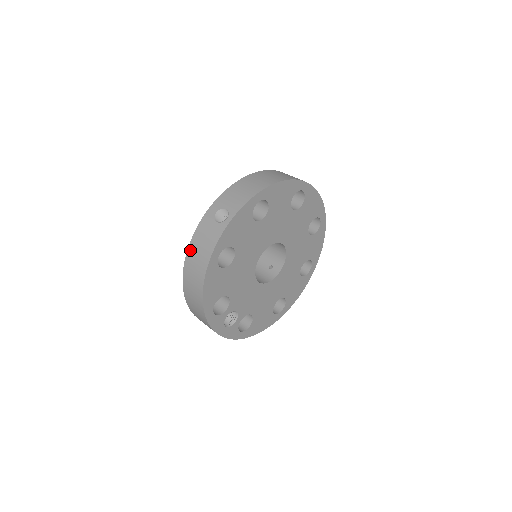
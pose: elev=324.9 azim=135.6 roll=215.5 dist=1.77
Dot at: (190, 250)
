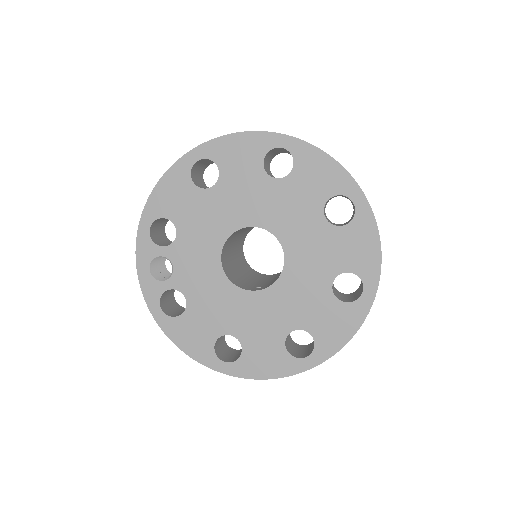
Dot at: occluded
